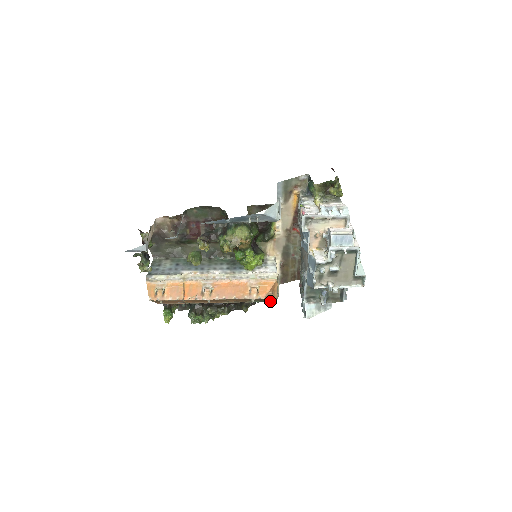
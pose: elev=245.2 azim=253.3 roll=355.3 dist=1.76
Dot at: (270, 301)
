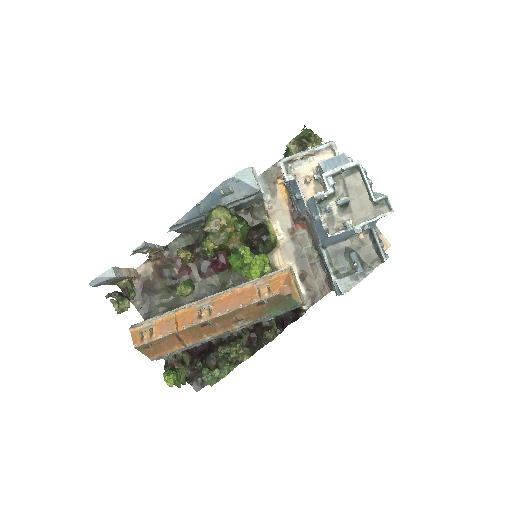
Dot at: (293, 304)
